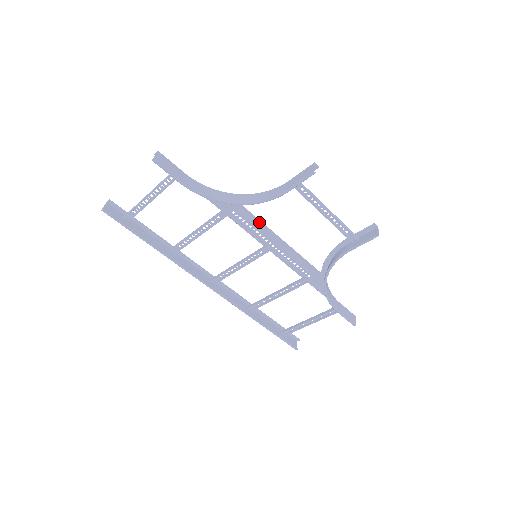
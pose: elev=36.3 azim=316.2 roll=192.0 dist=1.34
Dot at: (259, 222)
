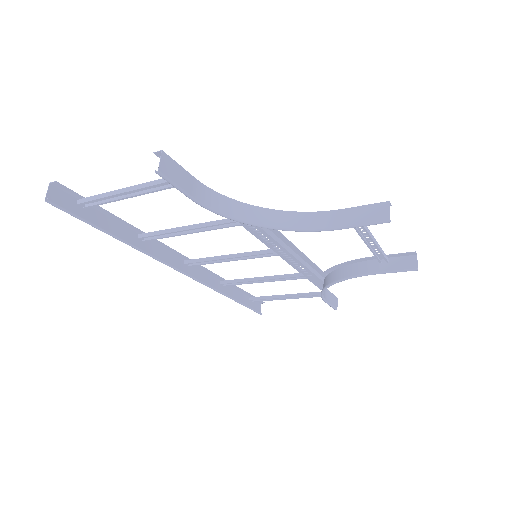
Dot at: (277, 232)
